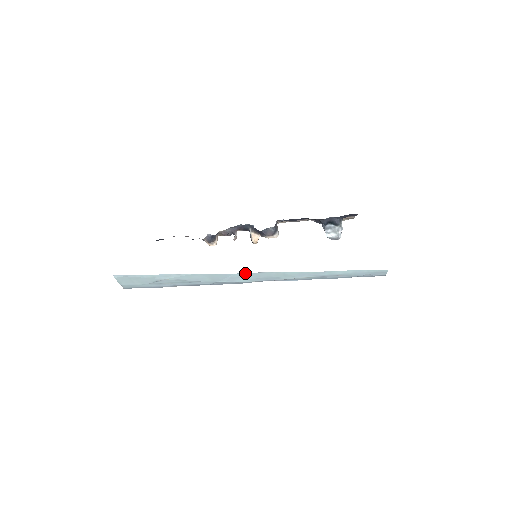
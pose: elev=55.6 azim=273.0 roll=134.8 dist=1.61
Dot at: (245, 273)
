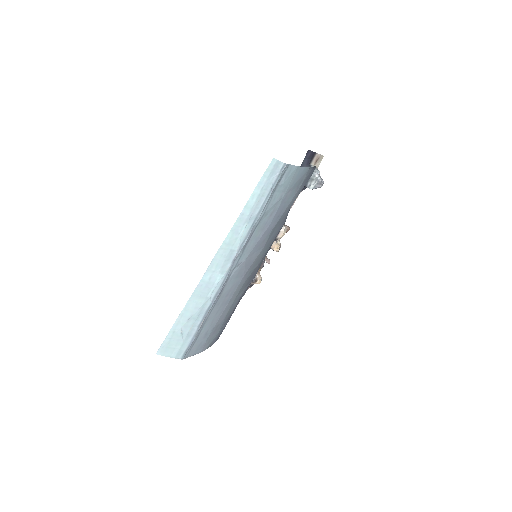
Dot at: (206, 271)
